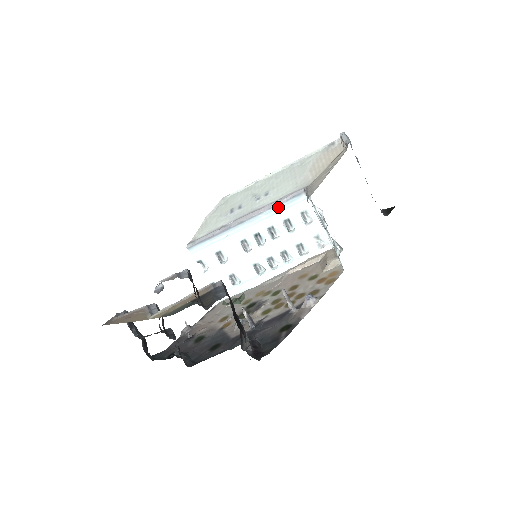
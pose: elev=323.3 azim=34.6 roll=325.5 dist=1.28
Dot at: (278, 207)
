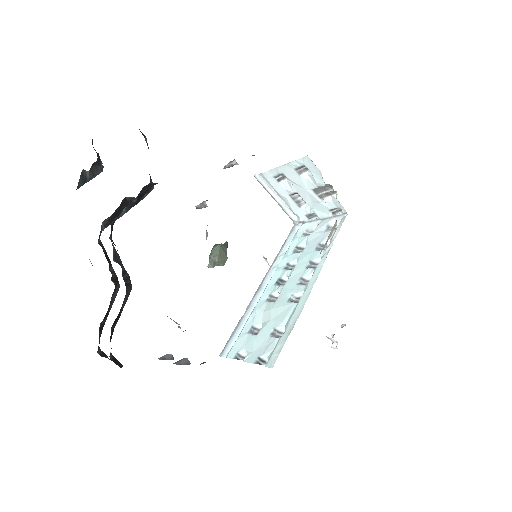
Dot at: (283, 251)
